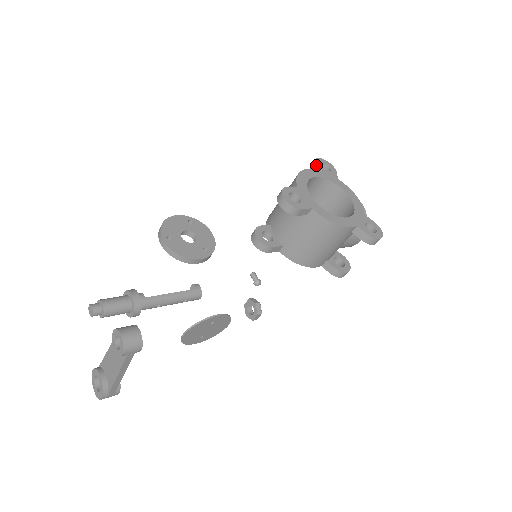
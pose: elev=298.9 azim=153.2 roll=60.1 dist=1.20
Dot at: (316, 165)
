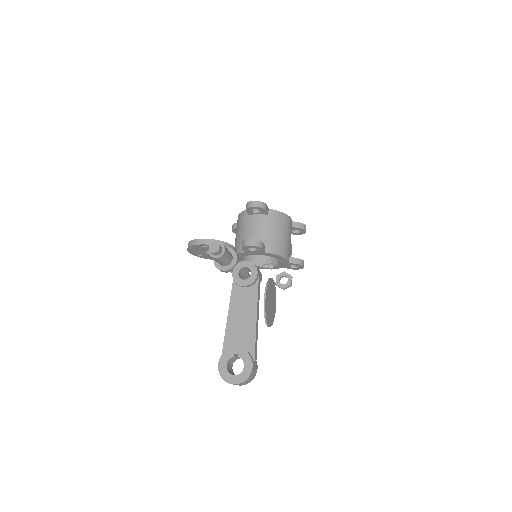
Dot at: occluded
